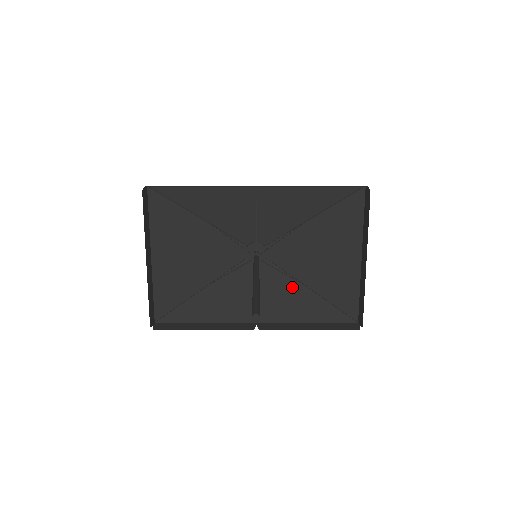
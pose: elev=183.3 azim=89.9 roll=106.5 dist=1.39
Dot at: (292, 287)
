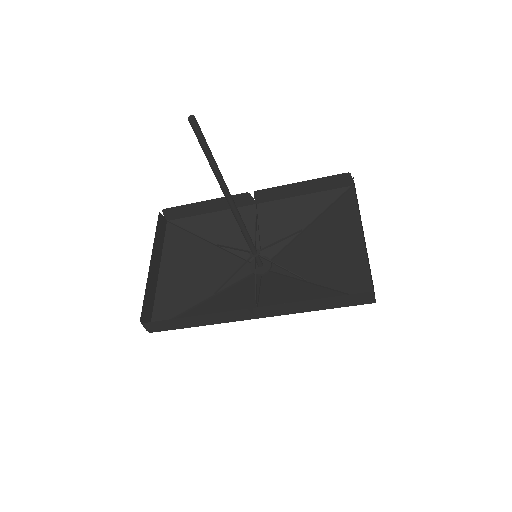
Dot at: (297, 287)
